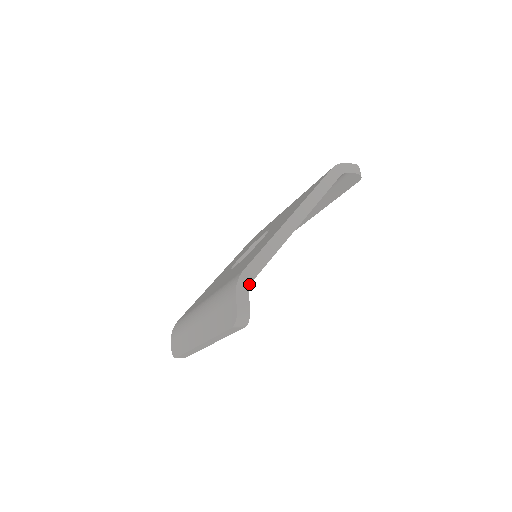
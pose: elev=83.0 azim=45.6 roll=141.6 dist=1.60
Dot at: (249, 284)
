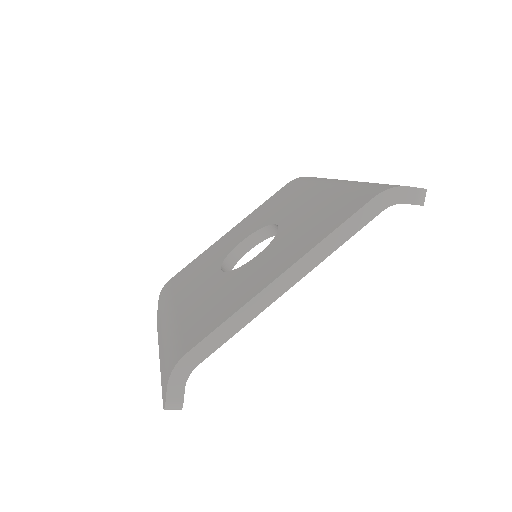
Dot at: (189, 372)
